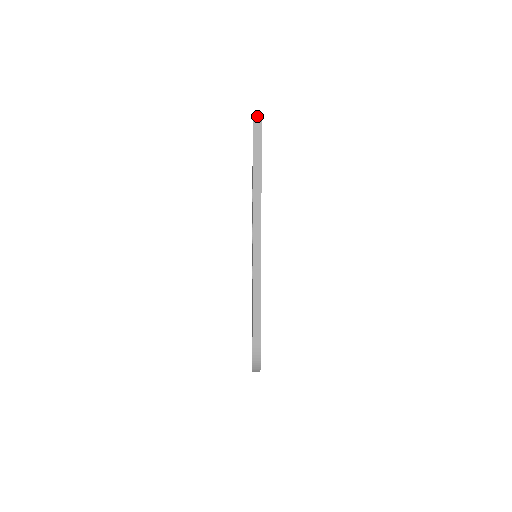
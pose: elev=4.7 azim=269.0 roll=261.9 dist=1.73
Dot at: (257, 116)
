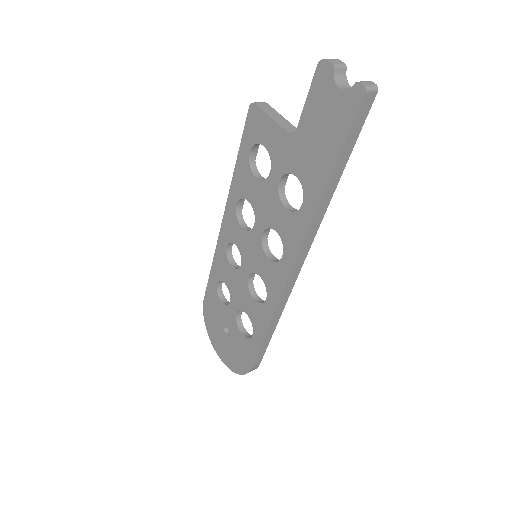
Dot at: (372, 88)
